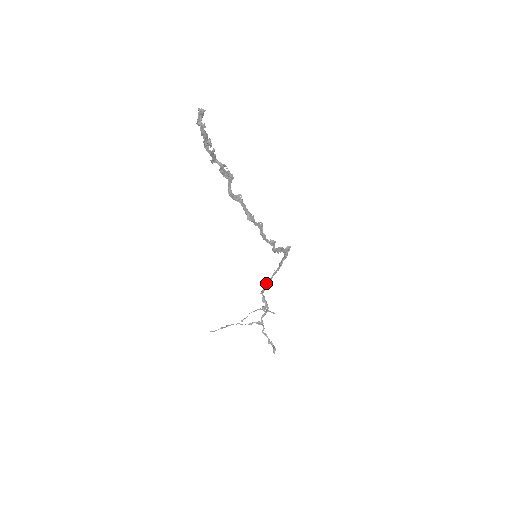
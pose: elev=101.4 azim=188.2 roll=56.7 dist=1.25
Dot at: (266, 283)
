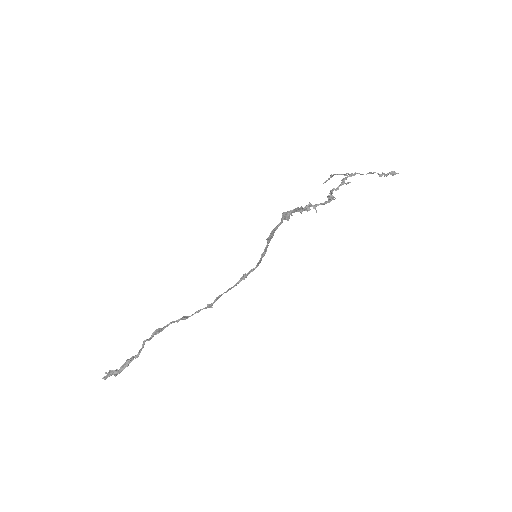
Dot at: (301, 211)
